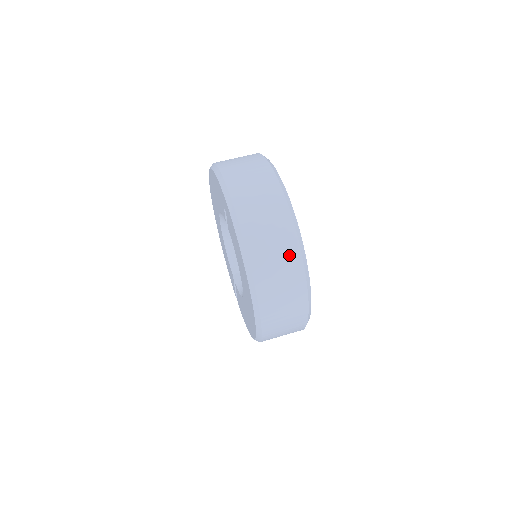
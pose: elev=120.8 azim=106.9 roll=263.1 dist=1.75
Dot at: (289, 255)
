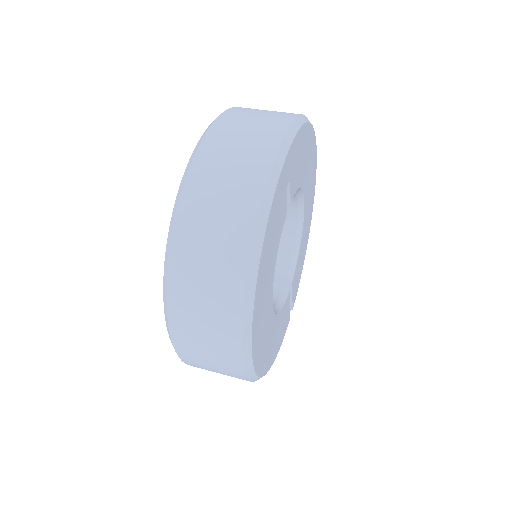
Dot at: (229, 267)
